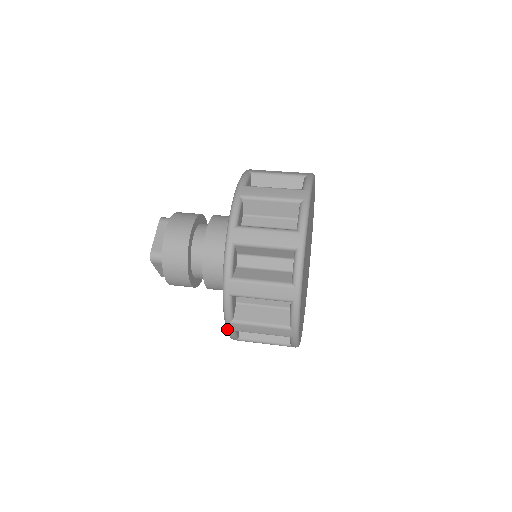
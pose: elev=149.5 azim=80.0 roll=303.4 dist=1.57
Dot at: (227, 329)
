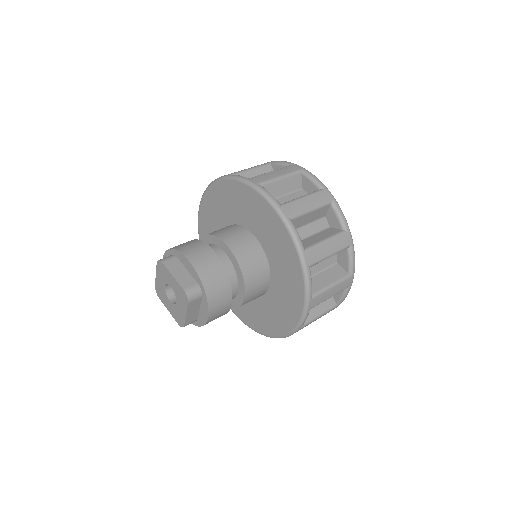
Dot at: (306, 311)
